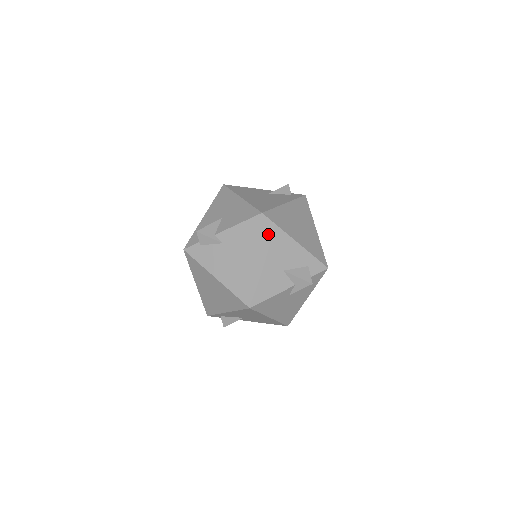
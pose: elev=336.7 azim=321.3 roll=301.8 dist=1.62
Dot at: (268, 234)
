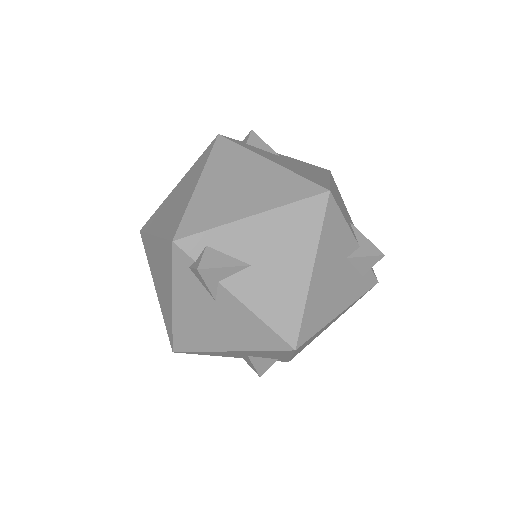
Dot at: (335, 185)
